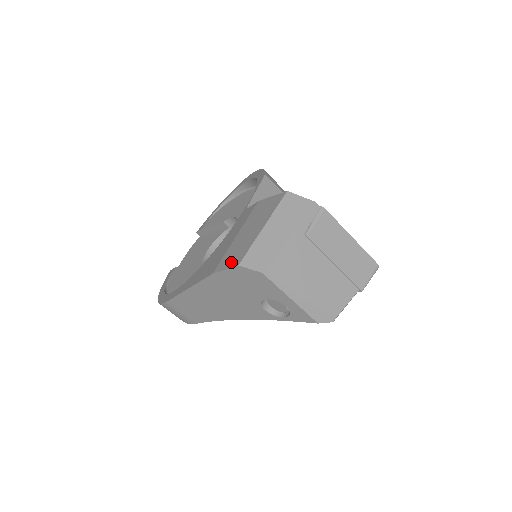
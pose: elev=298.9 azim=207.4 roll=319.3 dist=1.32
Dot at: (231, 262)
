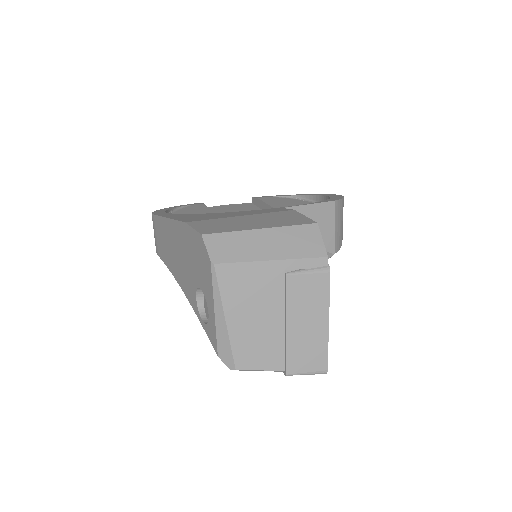
Dot at: (204, 227)
